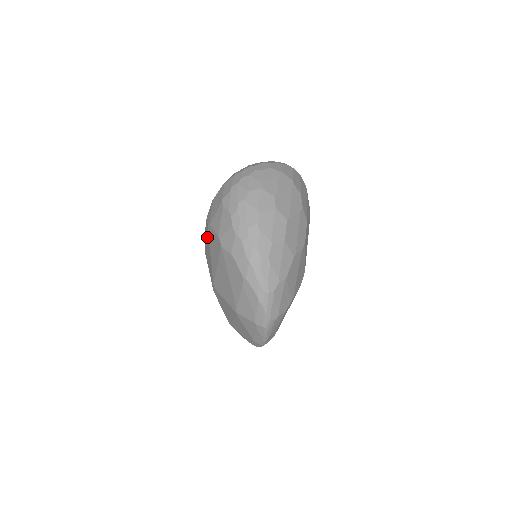
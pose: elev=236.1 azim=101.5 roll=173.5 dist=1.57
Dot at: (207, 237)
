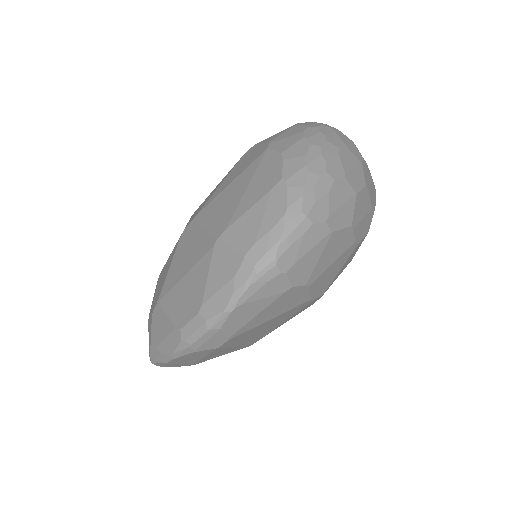
Dot at: (231, 169)
